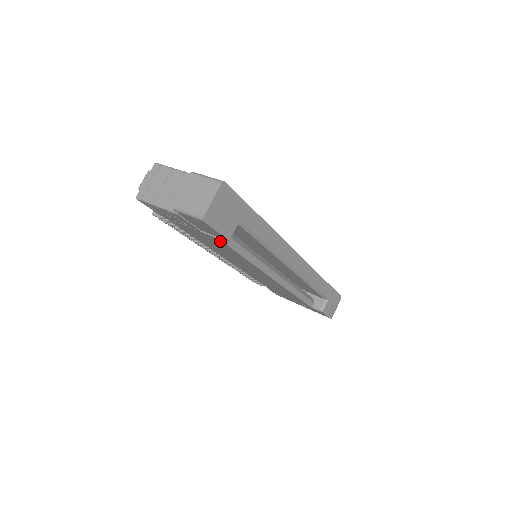
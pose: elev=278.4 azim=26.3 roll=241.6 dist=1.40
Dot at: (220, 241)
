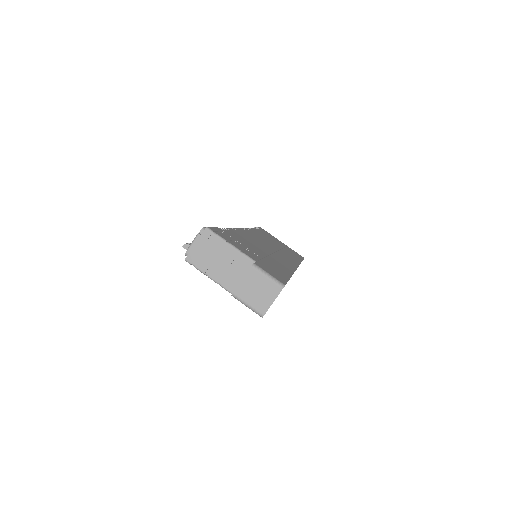
Dot at: occluded
